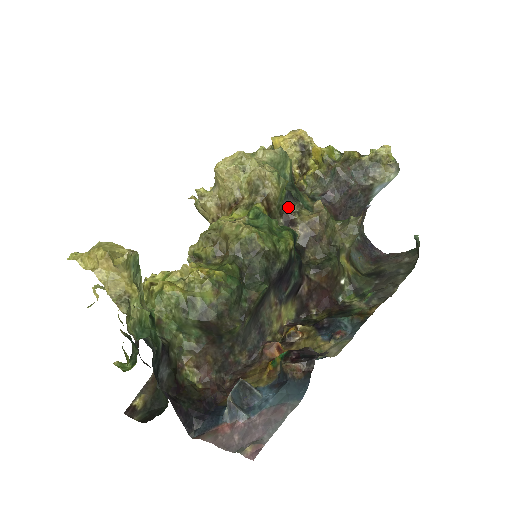
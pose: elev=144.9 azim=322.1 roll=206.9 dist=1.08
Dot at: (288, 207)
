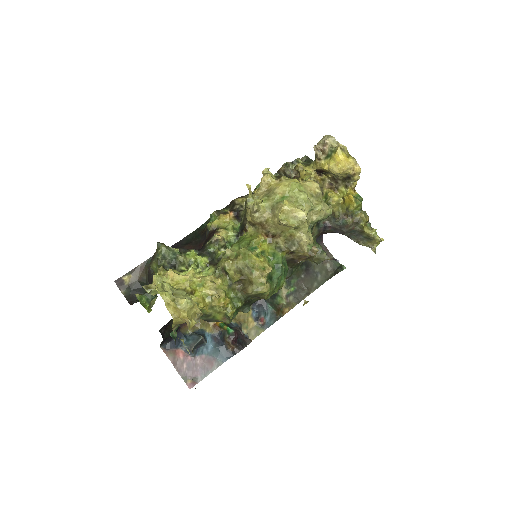
Dot at: occluded
